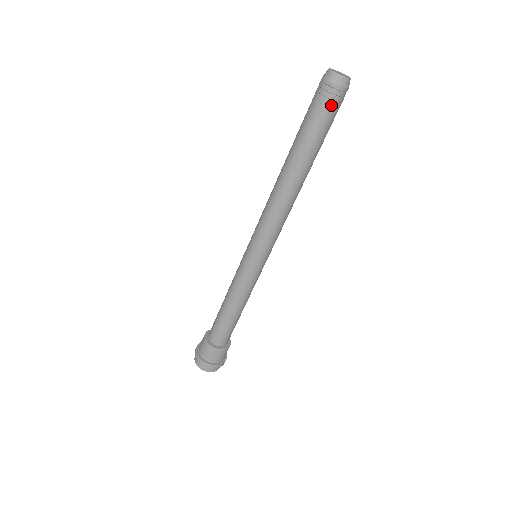
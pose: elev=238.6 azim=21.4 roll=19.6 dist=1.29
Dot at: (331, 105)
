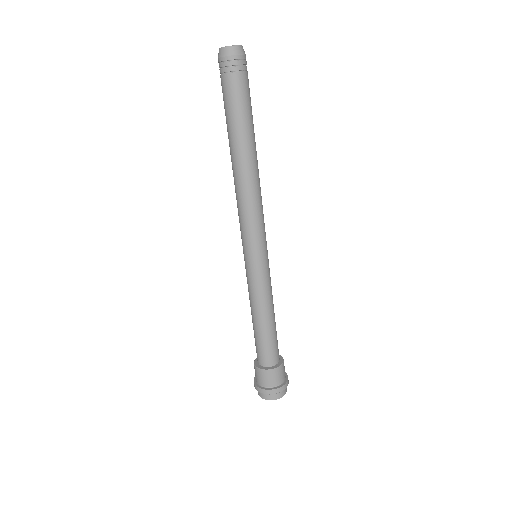
Dot at: (245, 75)
